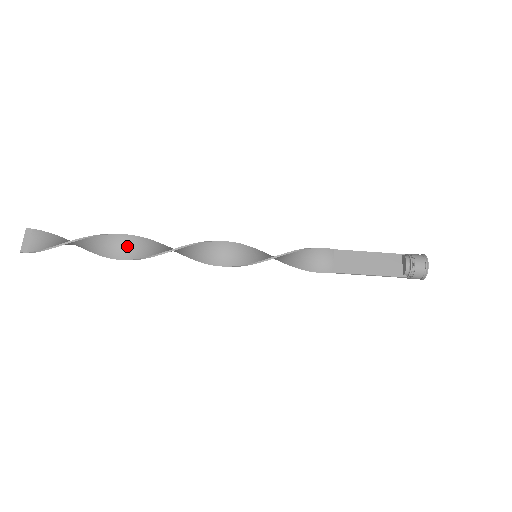
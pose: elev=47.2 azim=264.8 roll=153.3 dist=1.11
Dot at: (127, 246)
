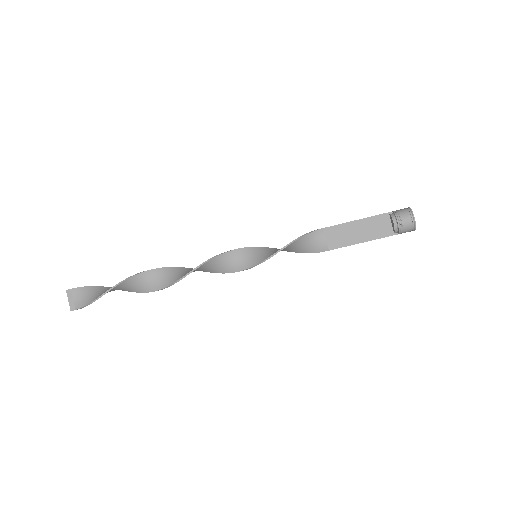
Dot at: (148, 281)
